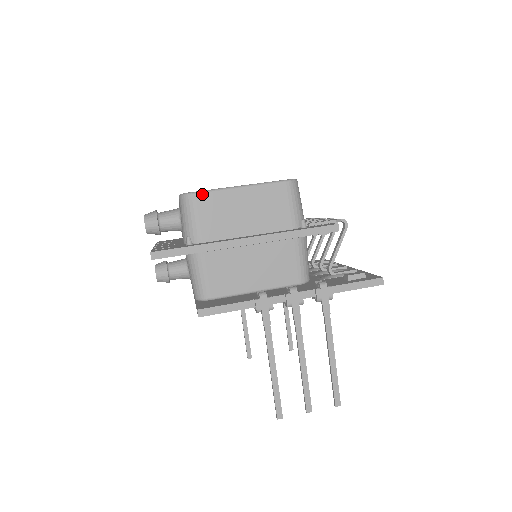
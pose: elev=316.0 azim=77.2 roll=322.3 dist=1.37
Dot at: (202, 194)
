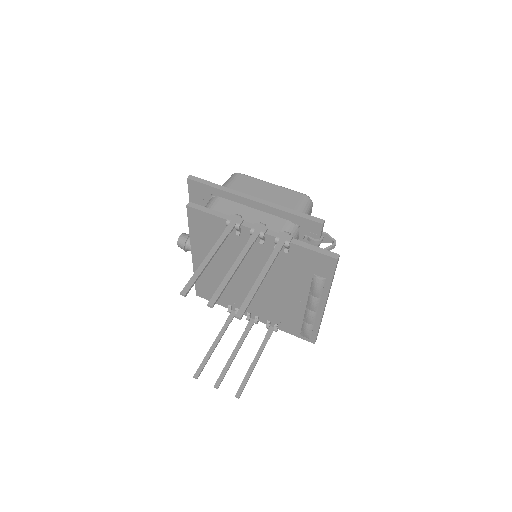
Dot at: (245, 175)
